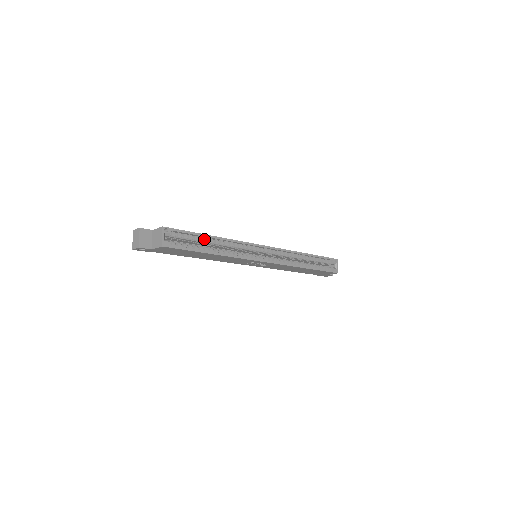
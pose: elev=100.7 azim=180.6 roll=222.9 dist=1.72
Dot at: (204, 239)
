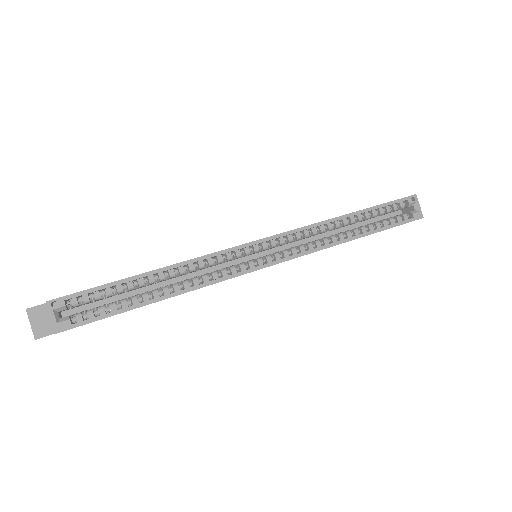
Dot at: (137, 282)
